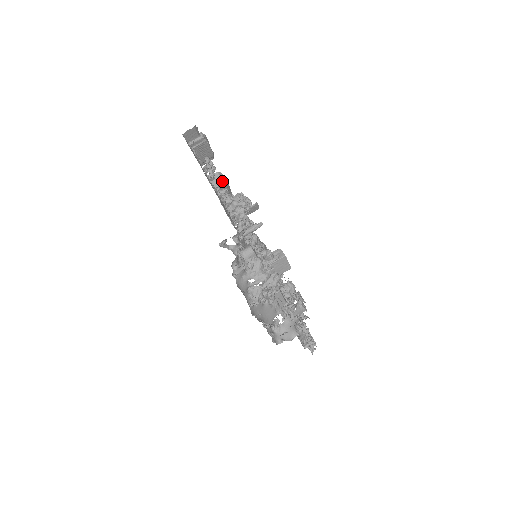
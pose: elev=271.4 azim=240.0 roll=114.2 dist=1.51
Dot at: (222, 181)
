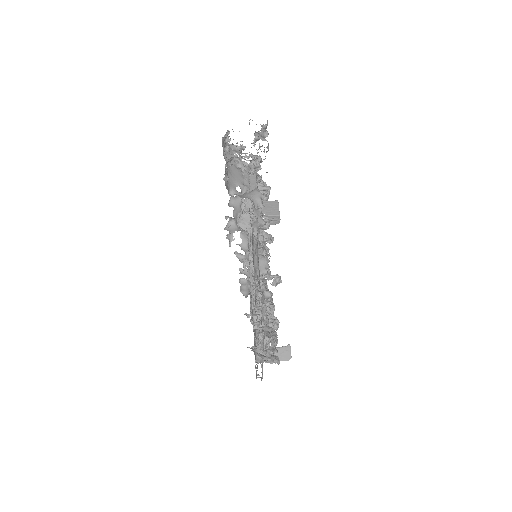
Dot at: occluded
